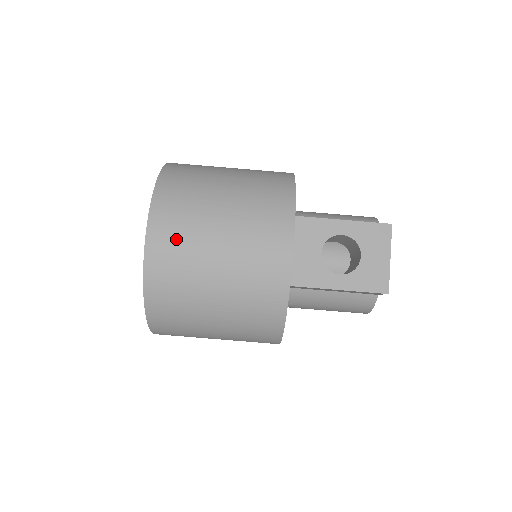
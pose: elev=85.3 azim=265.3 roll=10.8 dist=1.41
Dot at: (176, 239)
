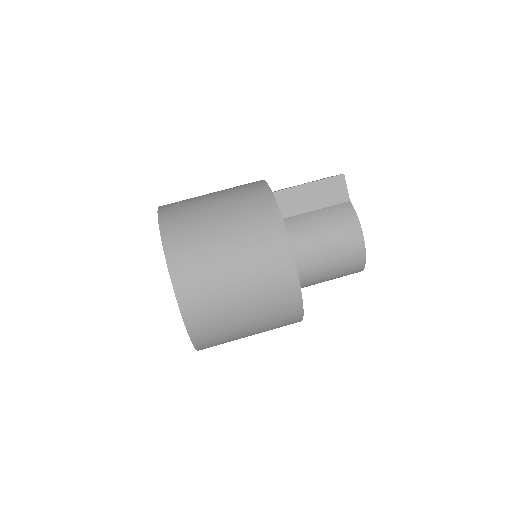
Dot at: occluded
